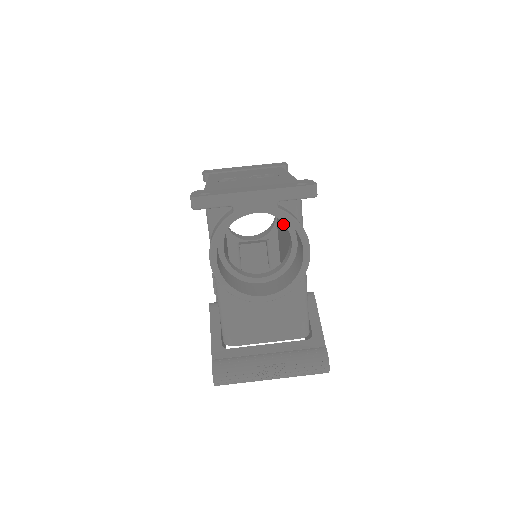
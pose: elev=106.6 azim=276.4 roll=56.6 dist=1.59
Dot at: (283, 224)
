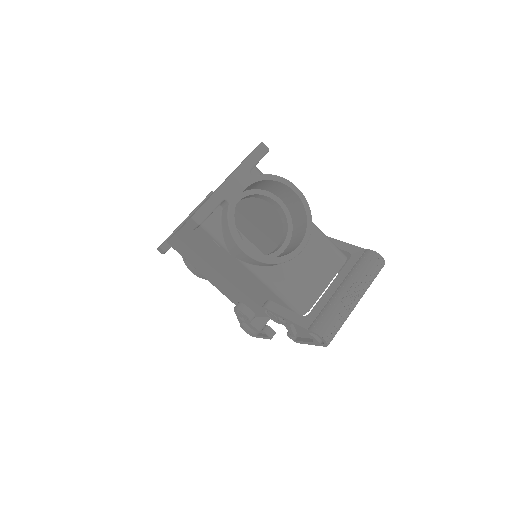
Dot at: (254, 214)
